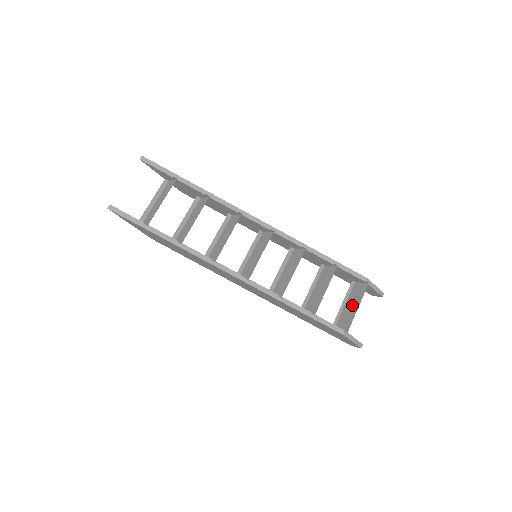
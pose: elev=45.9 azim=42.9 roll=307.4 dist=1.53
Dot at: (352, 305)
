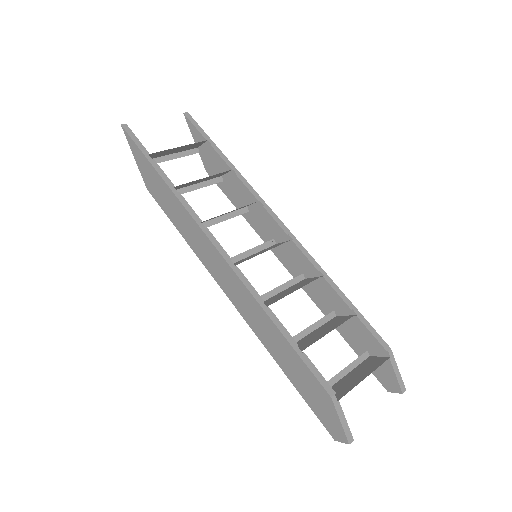
Dot at: (357, 375)
